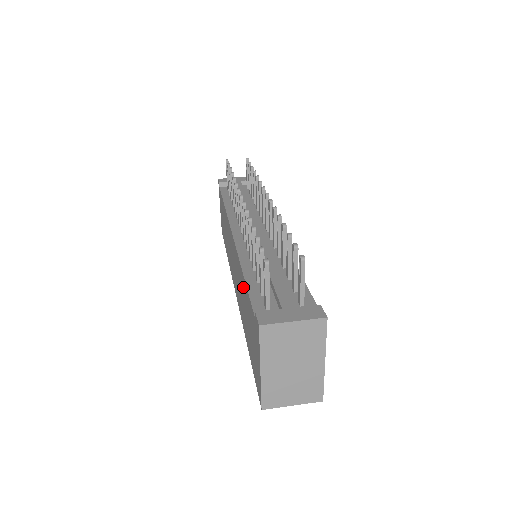
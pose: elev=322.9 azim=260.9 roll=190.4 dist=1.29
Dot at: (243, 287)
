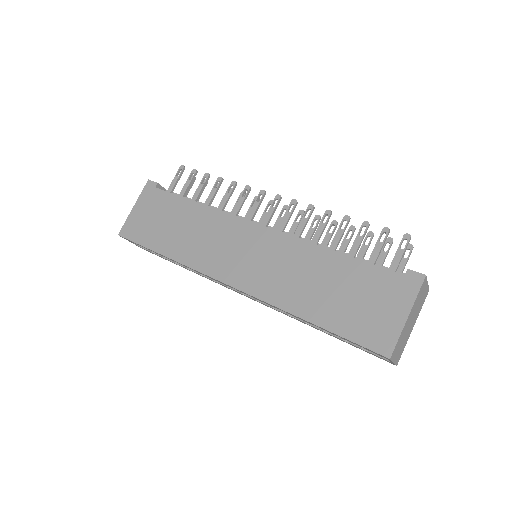
Dot at: (326, 263)
